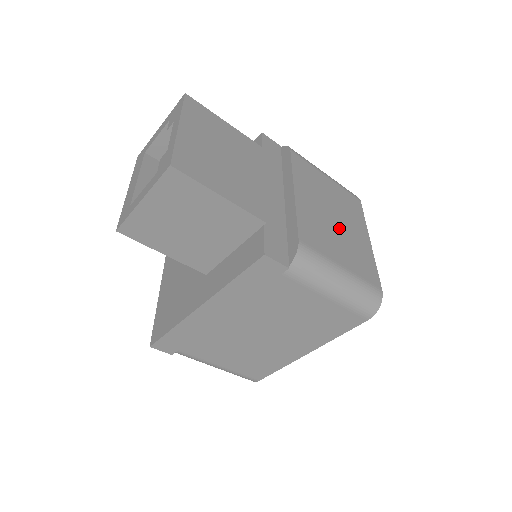
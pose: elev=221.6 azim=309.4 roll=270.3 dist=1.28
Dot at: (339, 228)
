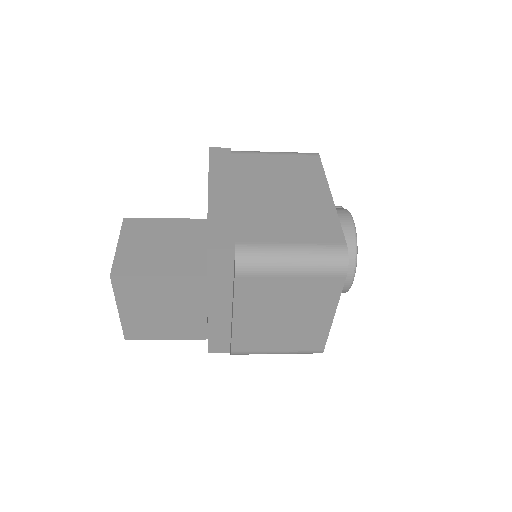
Dot at: (287, 324)
